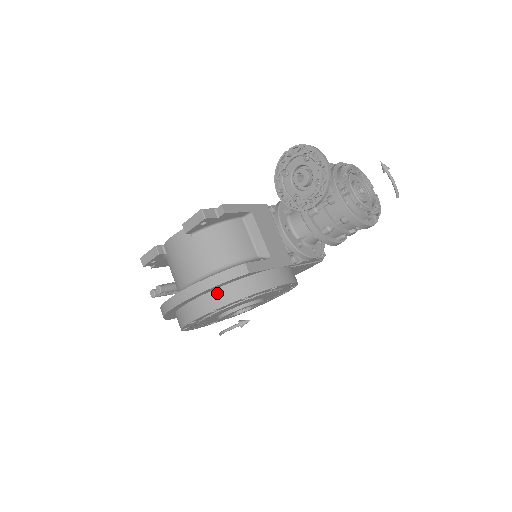
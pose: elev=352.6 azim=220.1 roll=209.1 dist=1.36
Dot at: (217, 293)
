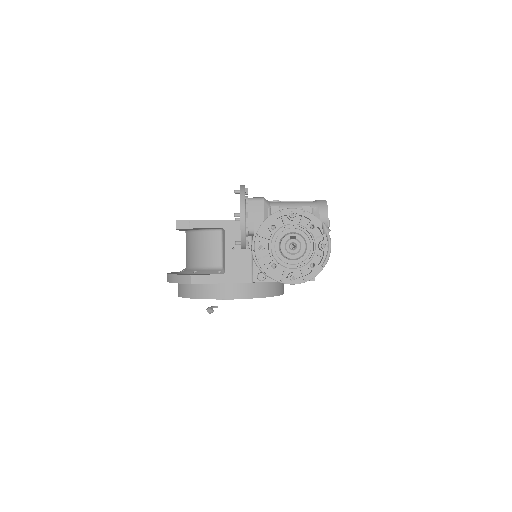
Dot at: (182, 286)
